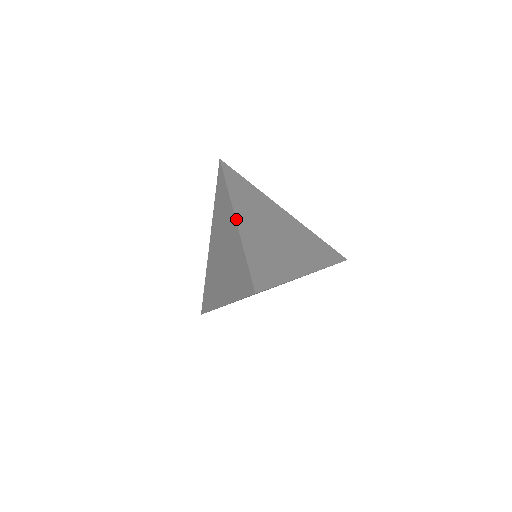
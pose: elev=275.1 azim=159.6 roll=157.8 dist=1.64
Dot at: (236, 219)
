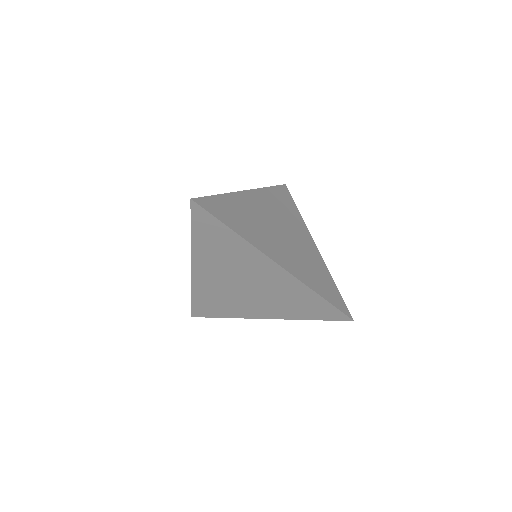
Dot at: (246, 191)
